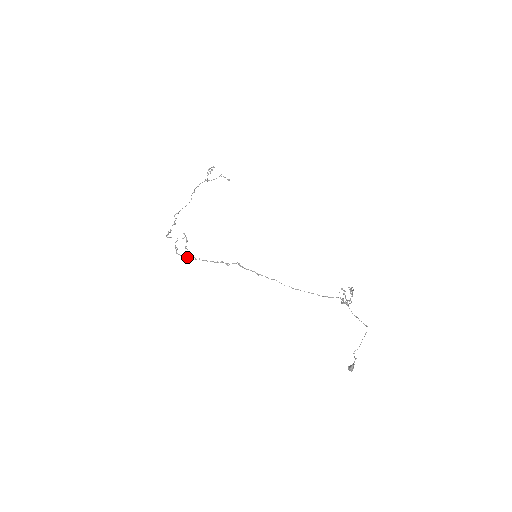
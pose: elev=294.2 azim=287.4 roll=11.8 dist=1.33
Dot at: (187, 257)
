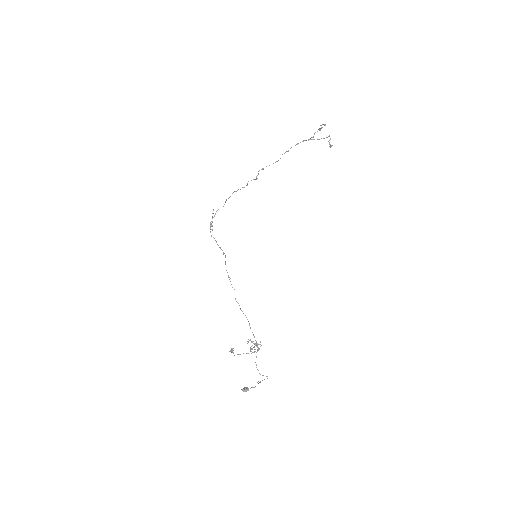
Dot at: (211, 229)
